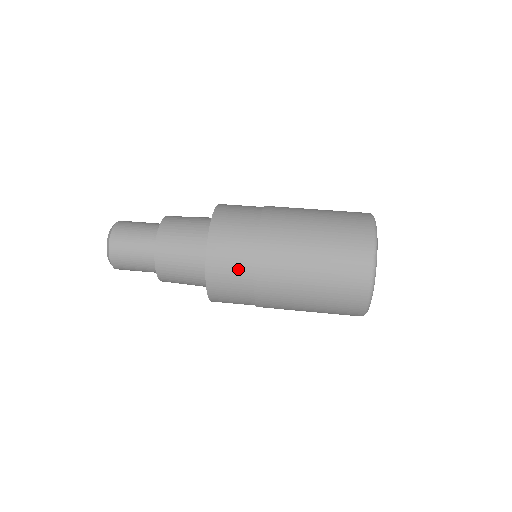
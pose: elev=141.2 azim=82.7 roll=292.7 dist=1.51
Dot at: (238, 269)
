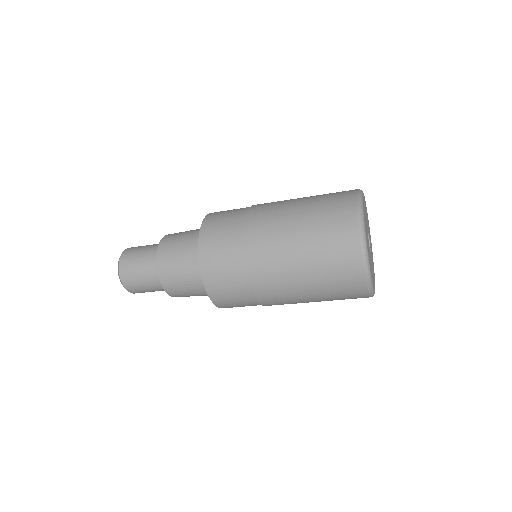
Dot at: (232, 217)
